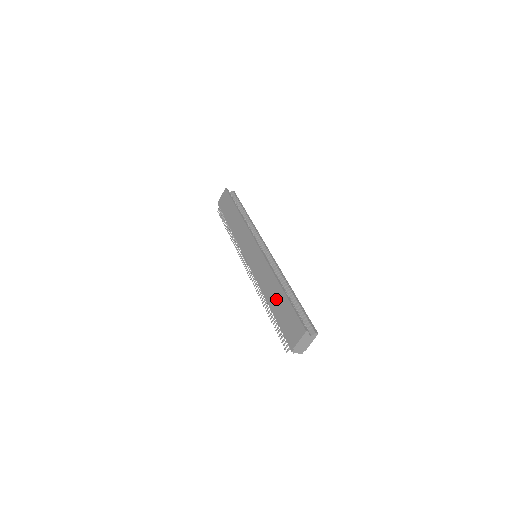
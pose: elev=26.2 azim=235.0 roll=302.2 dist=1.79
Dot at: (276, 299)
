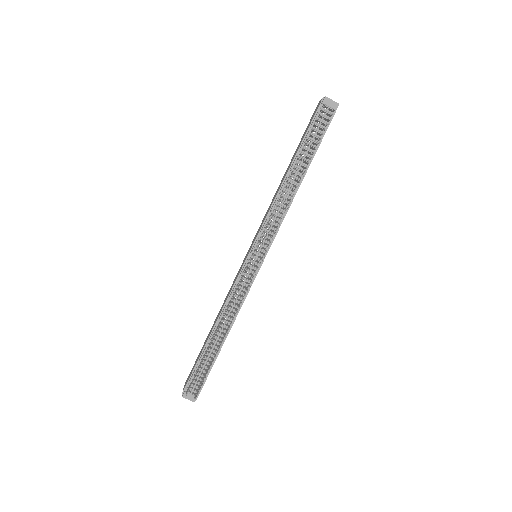
Dot at: (289, 165)
